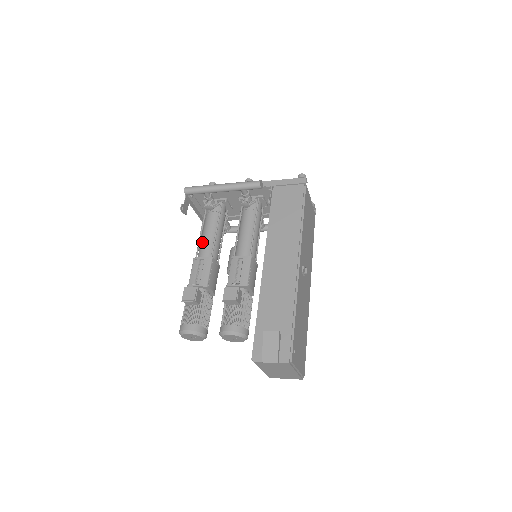
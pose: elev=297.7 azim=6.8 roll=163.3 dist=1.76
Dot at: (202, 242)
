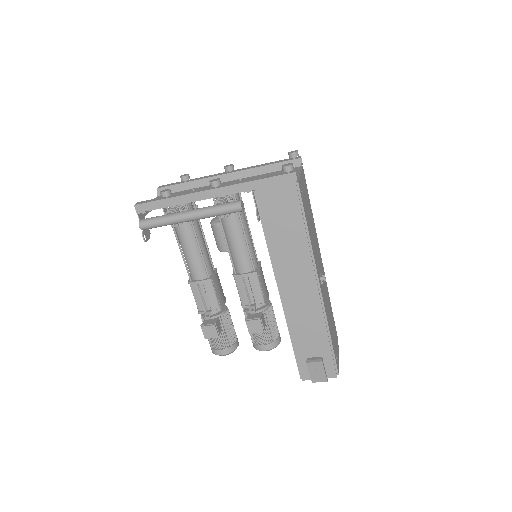
Dot at: (188, 261)
